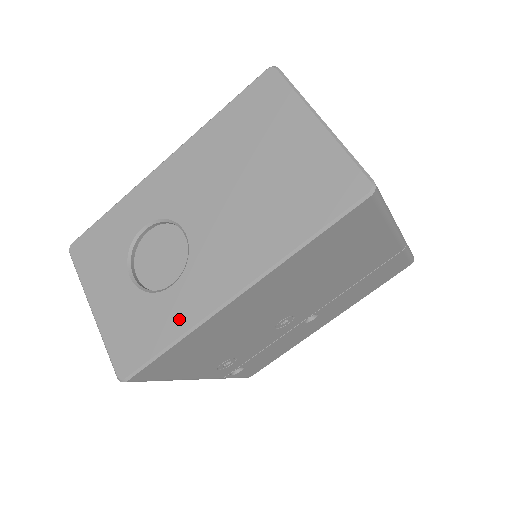
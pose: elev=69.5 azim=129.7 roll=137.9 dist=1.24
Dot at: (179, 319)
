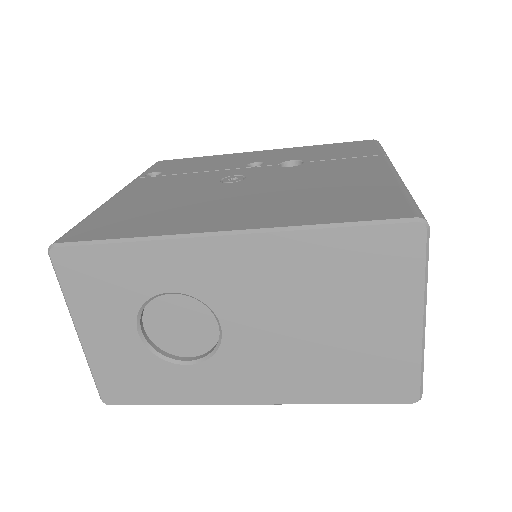
Dot at: (185, 393)
